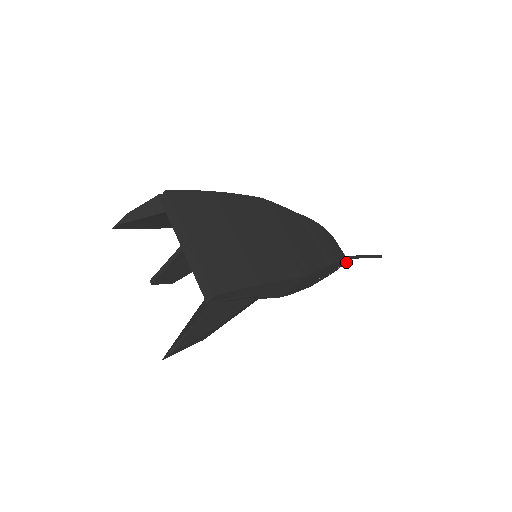
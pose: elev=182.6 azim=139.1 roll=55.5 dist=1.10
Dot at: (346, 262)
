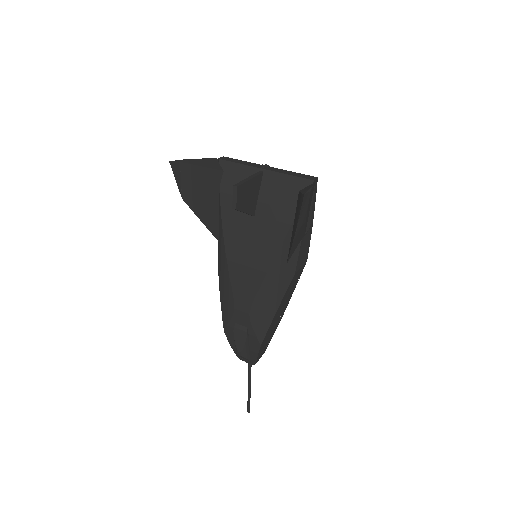
Dot at: occluded
